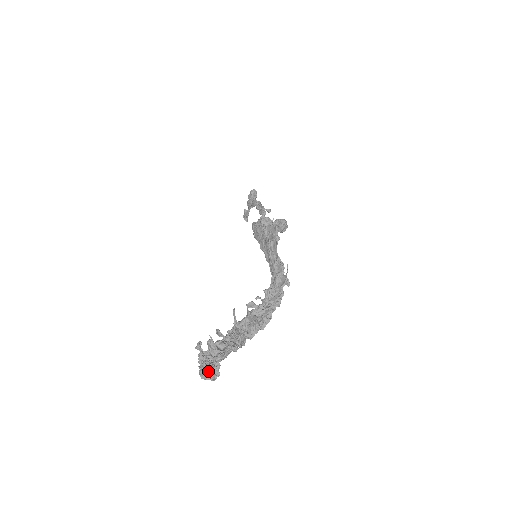
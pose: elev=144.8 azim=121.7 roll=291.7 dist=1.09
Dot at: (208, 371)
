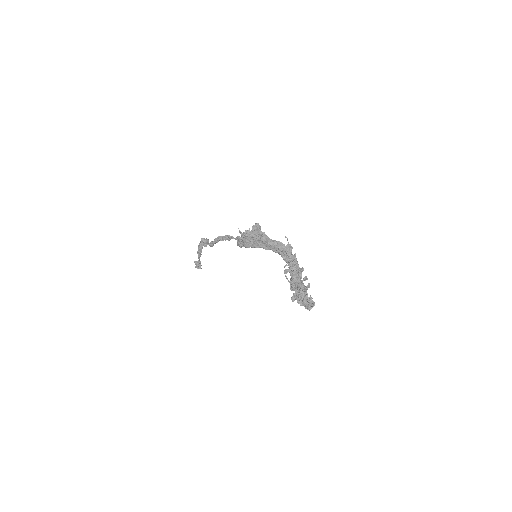
Dot at: (309, 304)
